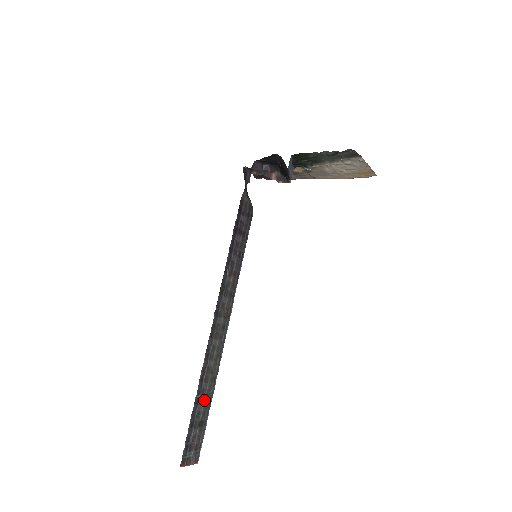
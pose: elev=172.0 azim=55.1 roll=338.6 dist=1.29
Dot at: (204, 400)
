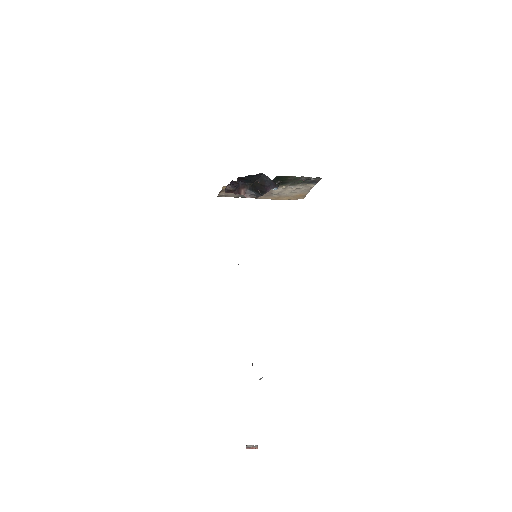
Dot at: occluded
